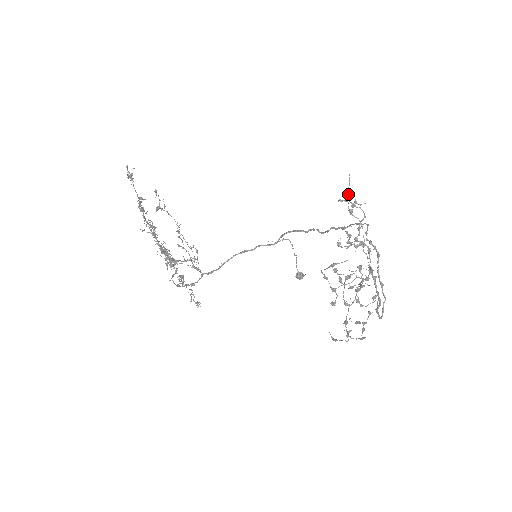
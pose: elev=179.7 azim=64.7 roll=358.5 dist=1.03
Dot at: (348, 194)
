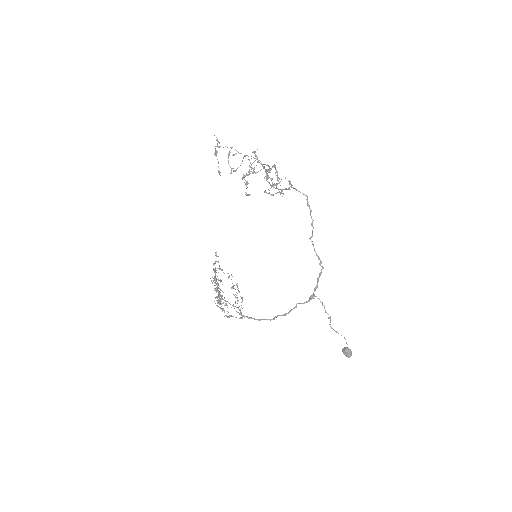
Dot at: occluded
